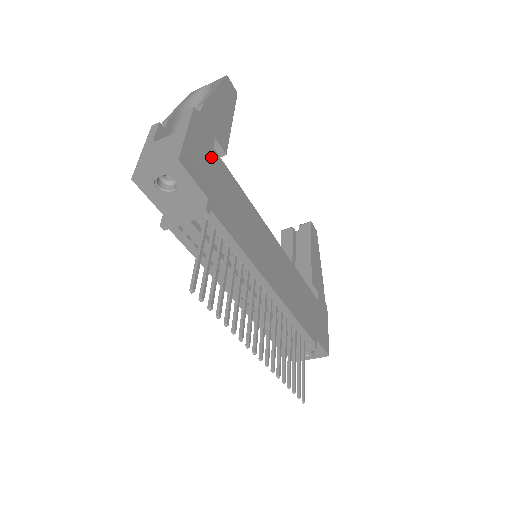
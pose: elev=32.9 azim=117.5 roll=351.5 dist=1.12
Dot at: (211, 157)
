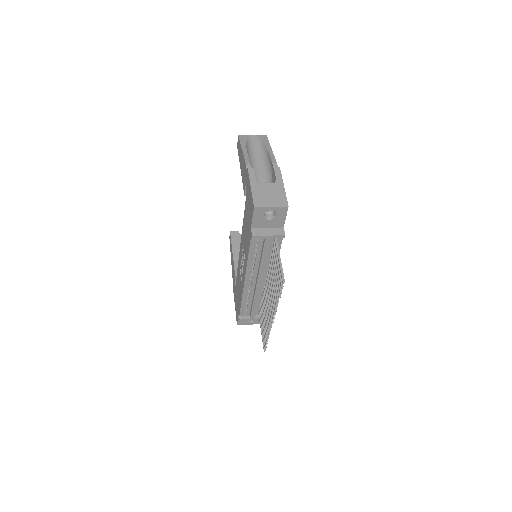
Dot at: occluded
